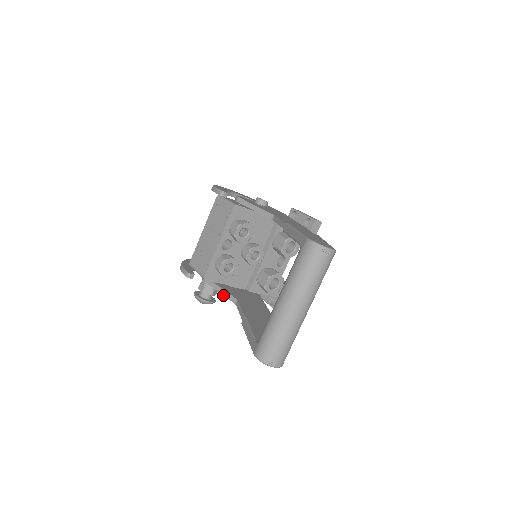
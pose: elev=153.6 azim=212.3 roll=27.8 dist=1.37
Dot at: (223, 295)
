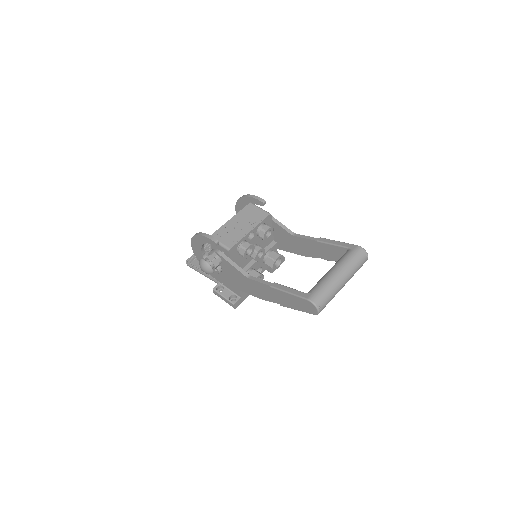
Dot at: (236, 268)
